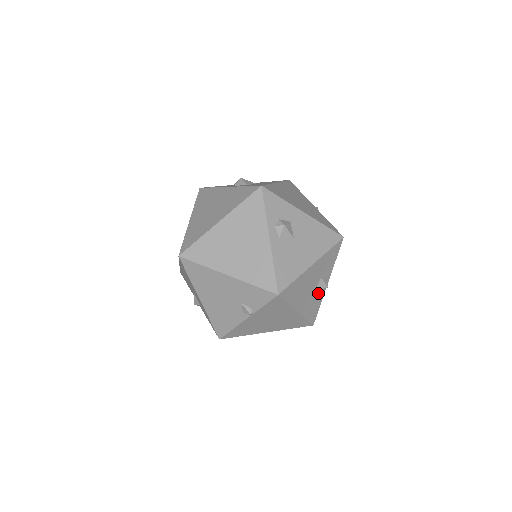
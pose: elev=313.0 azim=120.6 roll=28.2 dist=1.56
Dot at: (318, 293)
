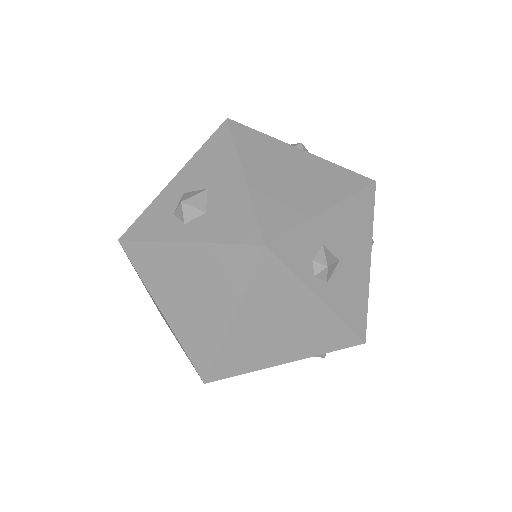
Dot at: occluded
